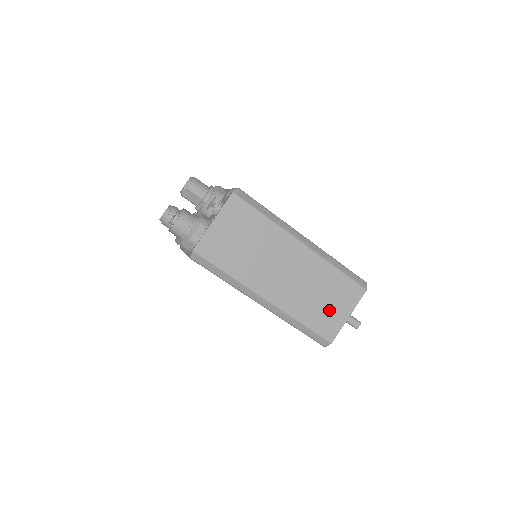
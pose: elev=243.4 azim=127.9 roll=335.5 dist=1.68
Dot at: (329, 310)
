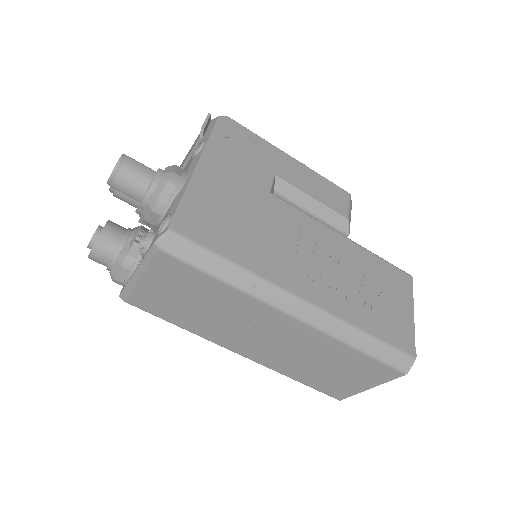
Dot at: (337, 378)
